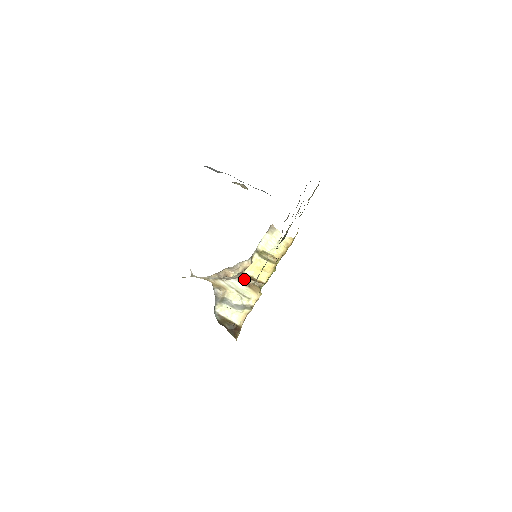
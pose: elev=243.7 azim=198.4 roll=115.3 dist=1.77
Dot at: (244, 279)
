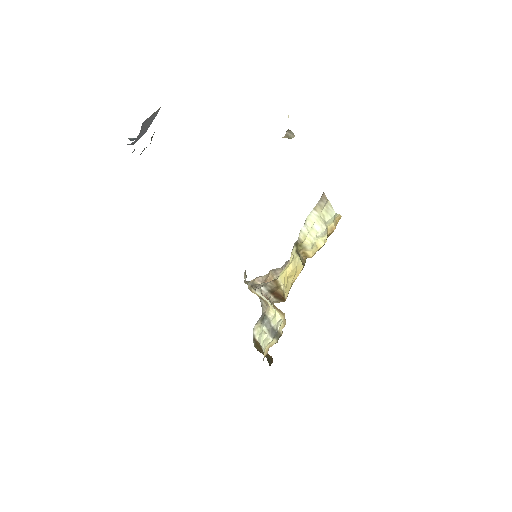
Dot at: (265, 291)
